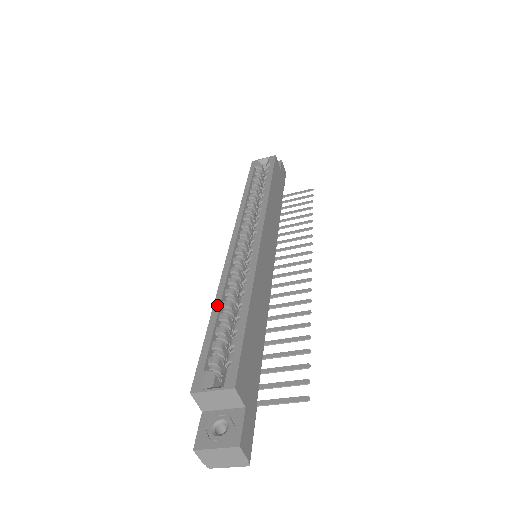
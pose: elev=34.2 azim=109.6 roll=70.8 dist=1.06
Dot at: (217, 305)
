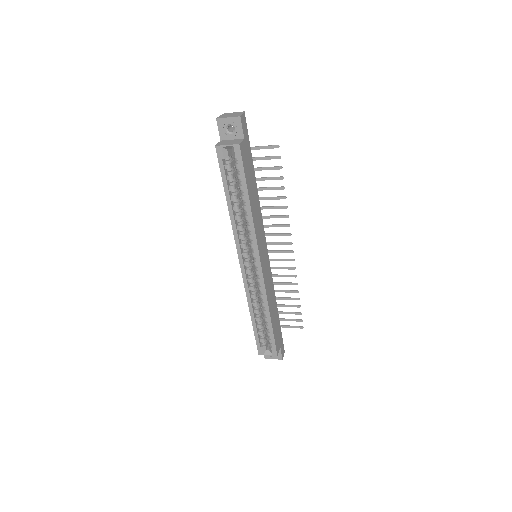
Dot at: (252, 315)
